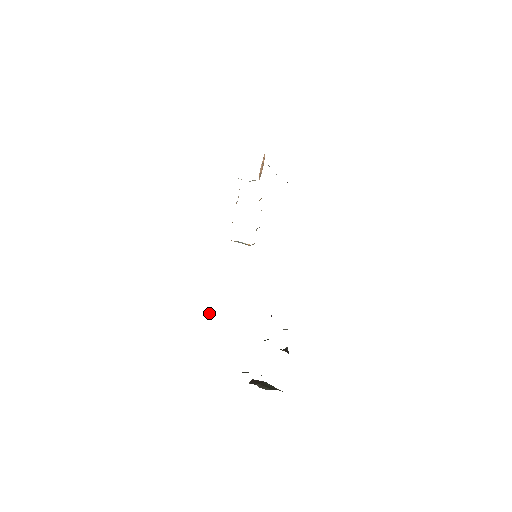
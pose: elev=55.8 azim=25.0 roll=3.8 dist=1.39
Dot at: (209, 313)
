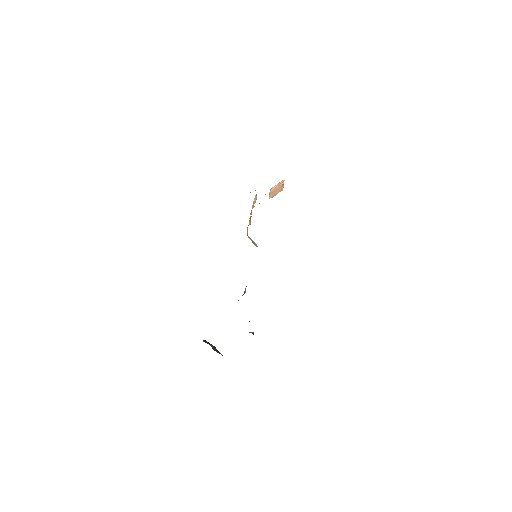
Dot at: occluded
